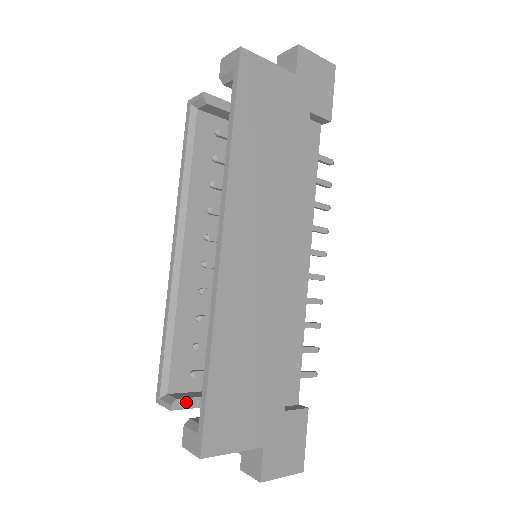
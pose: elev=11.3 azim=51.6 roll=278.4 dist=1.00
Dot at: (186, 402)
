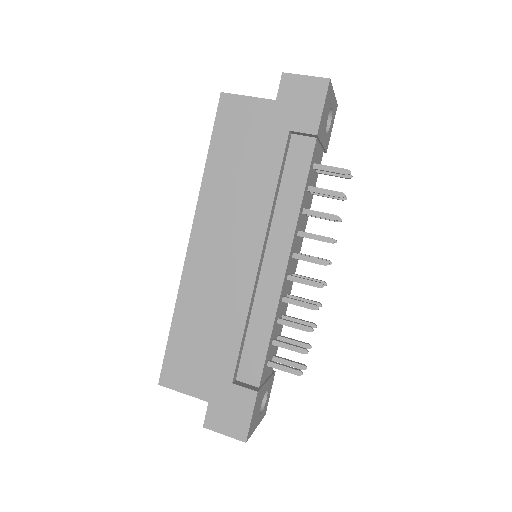
Dot at: occluded
